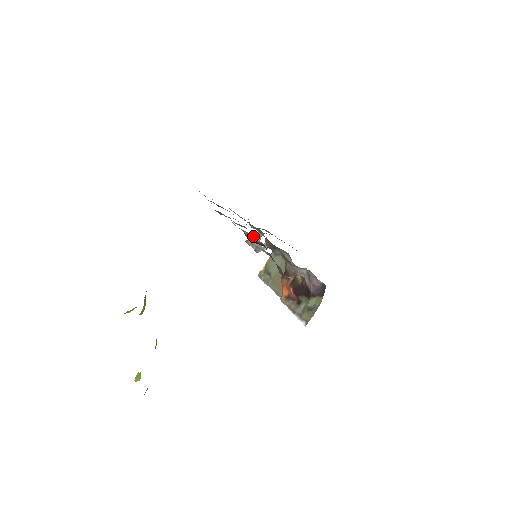
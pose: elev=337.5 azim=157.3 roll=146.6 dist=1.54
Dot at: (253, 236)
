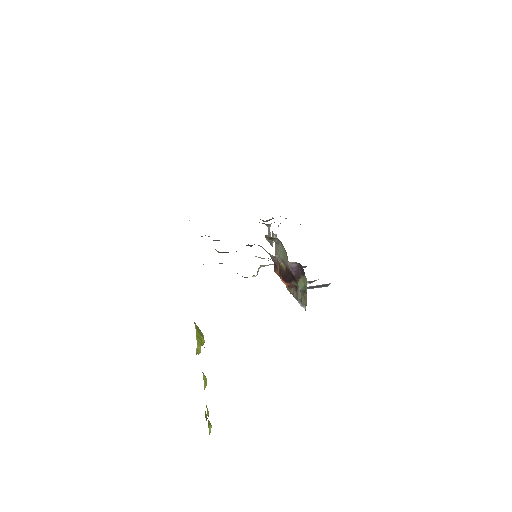
Dot at: occluded
